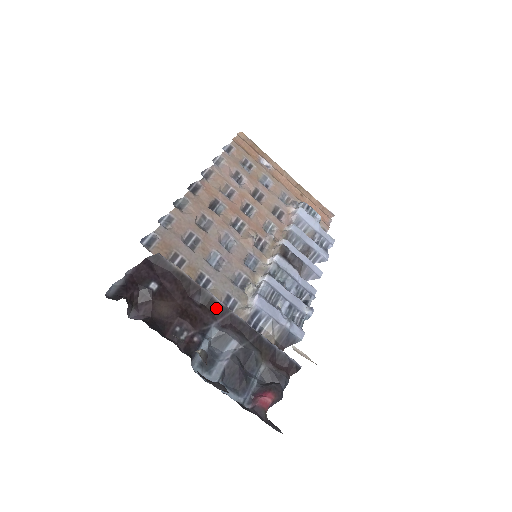
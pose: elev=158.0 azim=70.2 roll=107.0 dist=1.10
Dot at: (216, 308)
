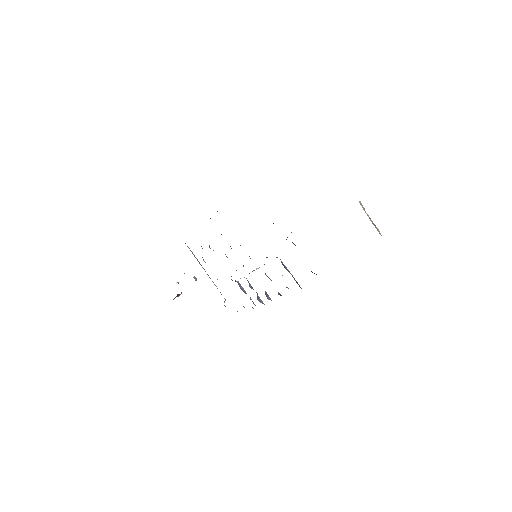
Dot at: occluded
